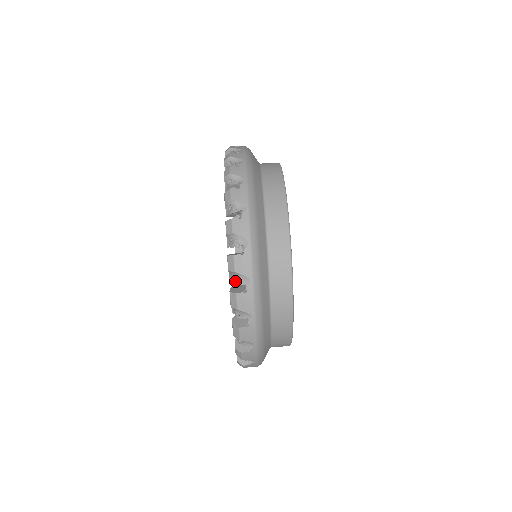
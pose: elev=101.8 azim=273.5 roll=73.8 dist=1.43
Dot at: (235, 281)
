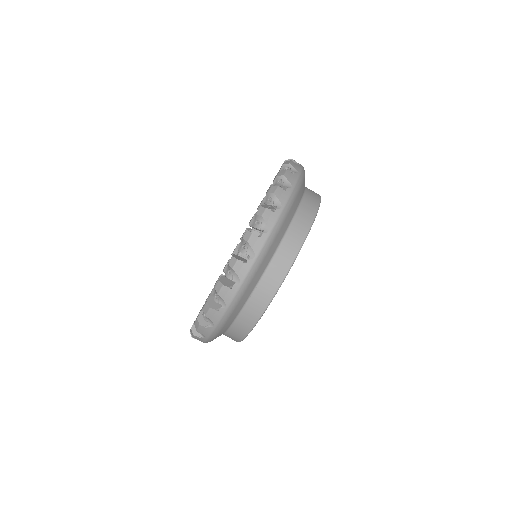
Dot at: occluded
